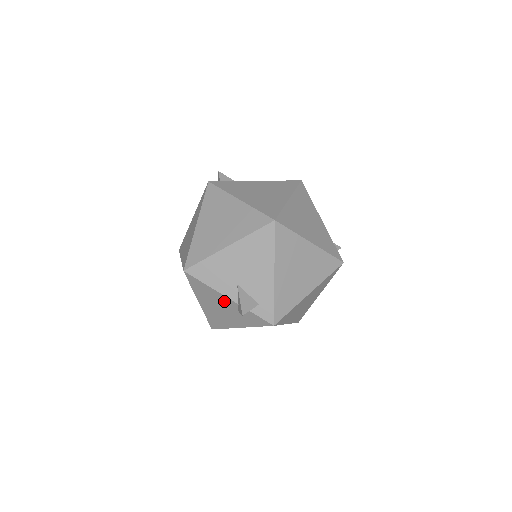
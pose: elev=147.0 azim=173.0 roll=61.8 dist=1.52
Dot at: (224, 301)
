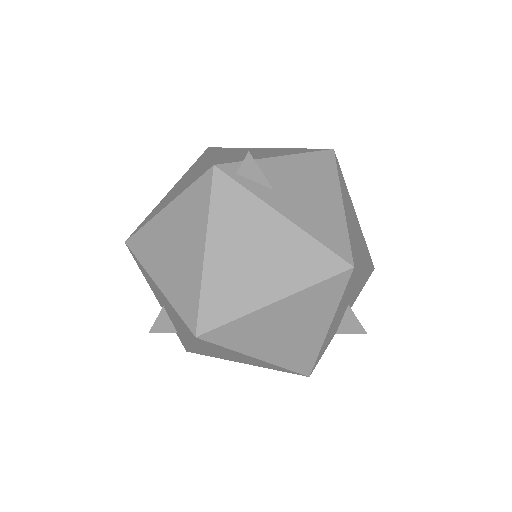
Dot at: occluded
